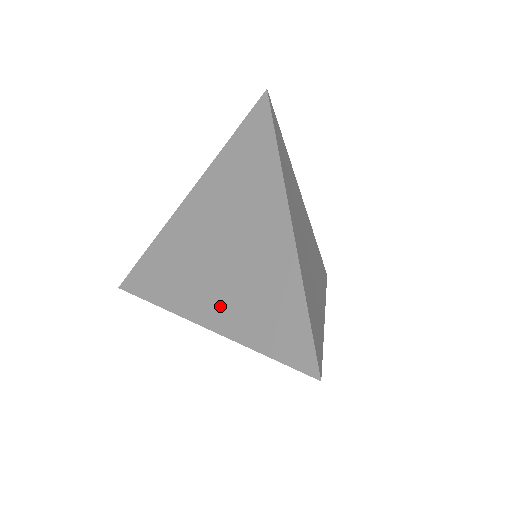
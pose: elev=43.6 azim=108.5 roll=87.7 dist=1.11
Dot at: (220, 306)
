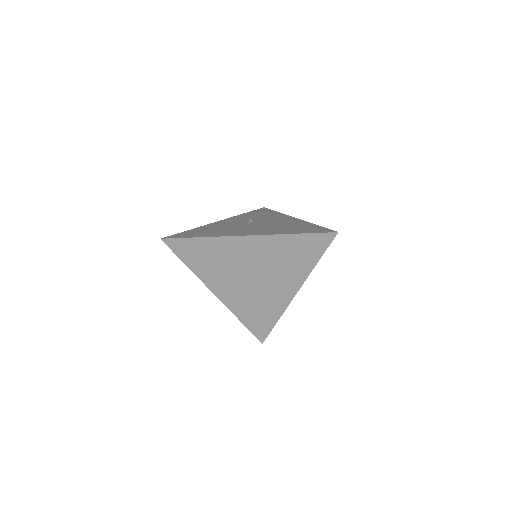
Dot at: (233, 297)
